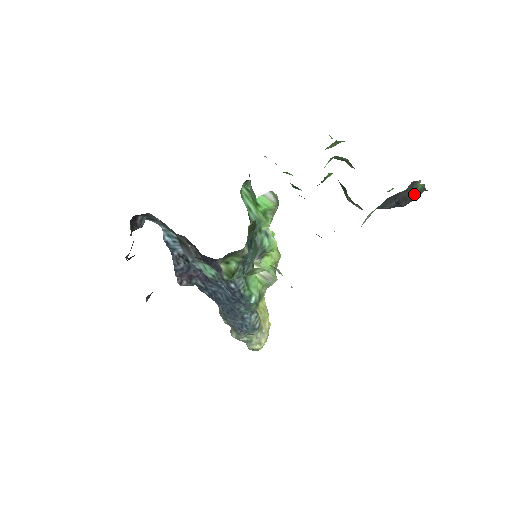
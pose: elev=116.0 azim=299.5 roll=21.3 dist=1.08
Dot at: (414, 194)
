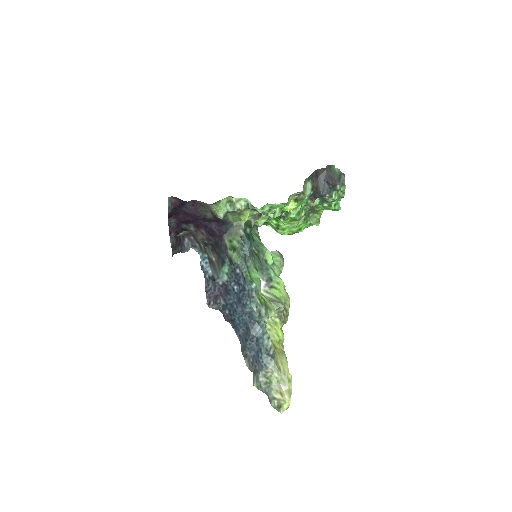
Dot at: (336, 176)
